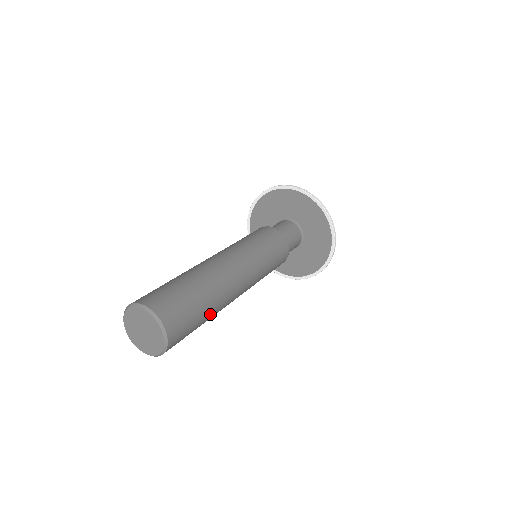
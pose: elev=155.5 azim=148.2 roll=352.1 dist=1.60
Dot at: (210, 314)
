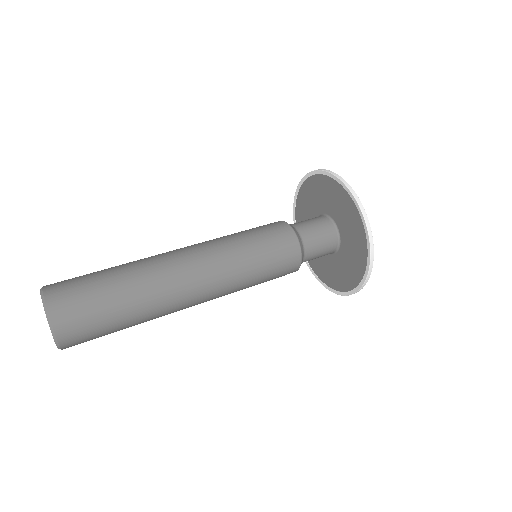
Dot at: (137, 324)
